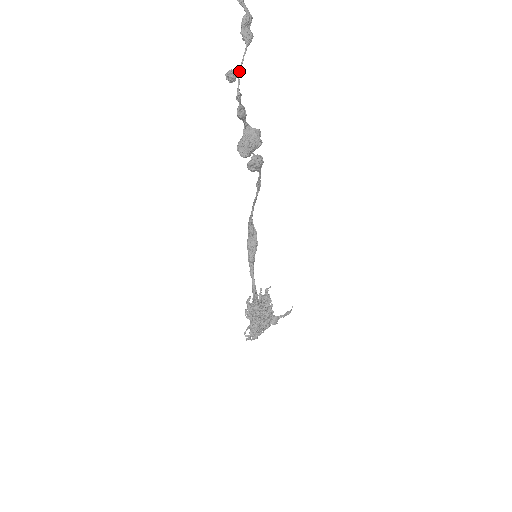
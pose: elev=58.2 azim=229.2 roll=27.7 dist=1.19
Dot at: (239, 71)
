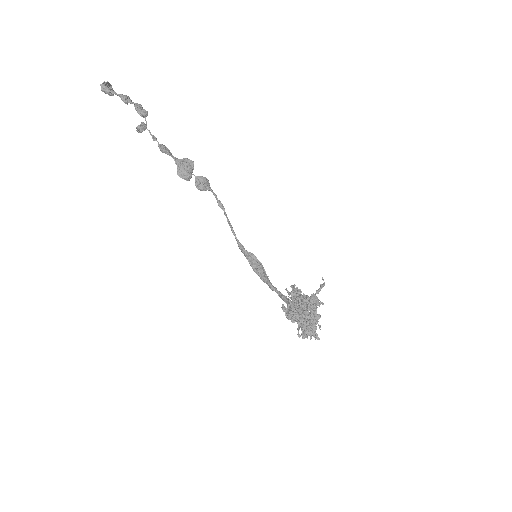
Dot at: (145, 124)
